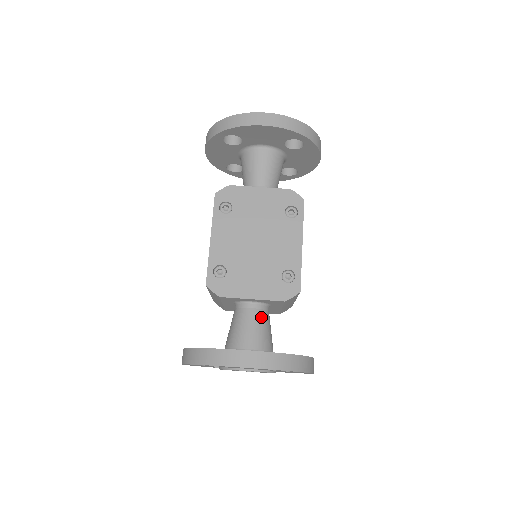
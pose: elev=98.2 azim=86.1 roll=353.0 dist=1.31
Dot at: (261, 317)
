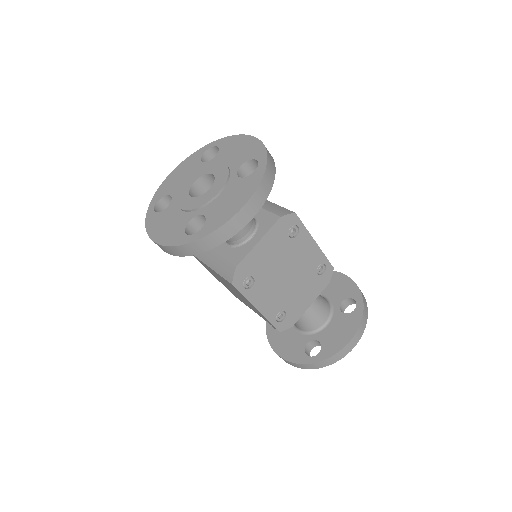
Dot at: occluded
